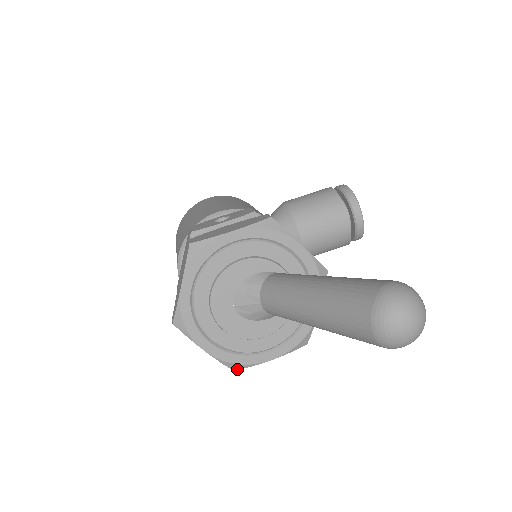
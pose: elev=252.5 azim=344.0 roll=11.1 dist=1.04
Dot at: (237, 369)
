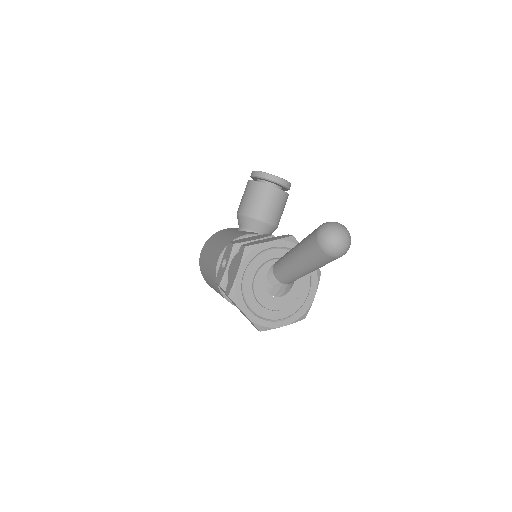
Dot at: occluded
